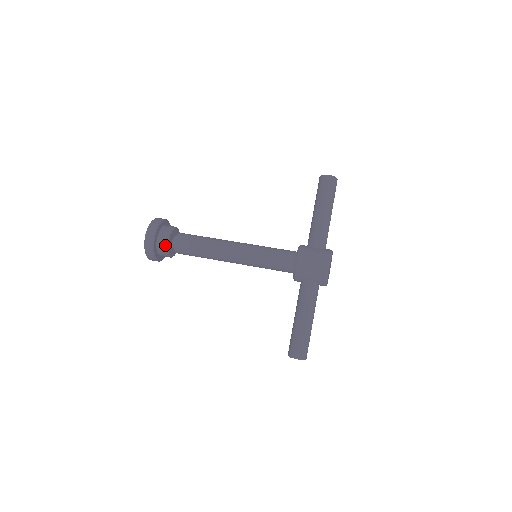
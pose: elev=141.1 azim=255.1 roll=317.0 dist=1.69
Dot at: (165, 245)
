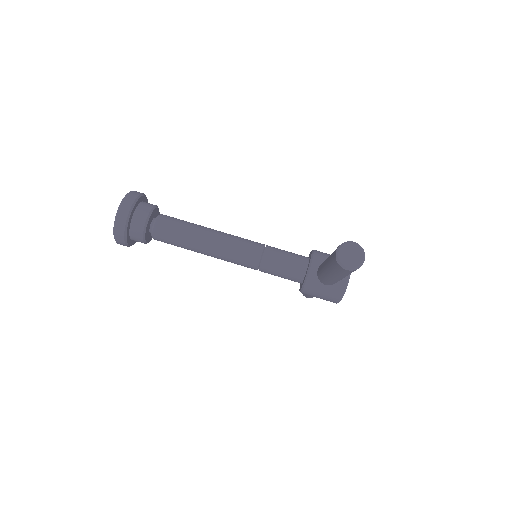
Dot at: occluded
